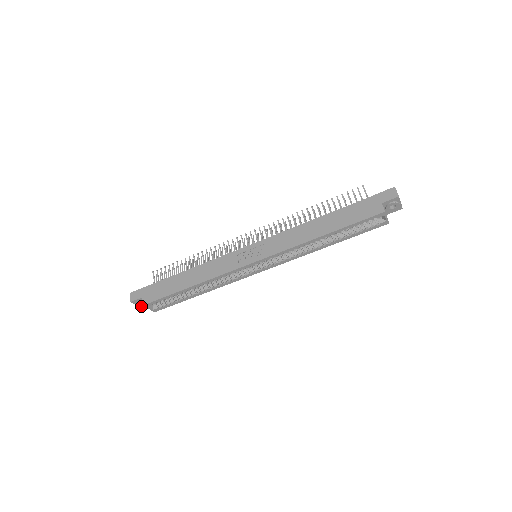
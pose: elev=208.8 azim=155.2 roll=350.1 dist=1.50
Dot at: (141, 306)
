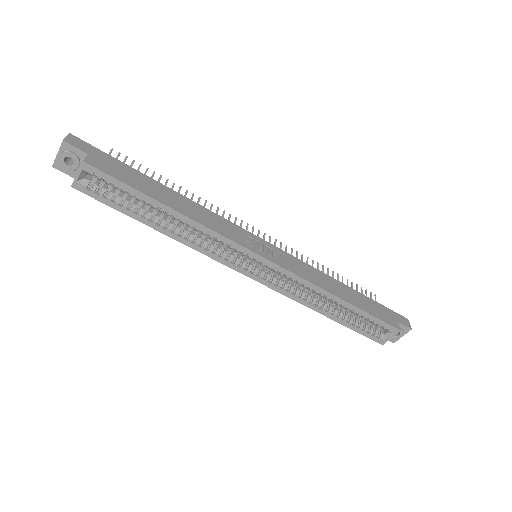
Dot at: (61, 161)
